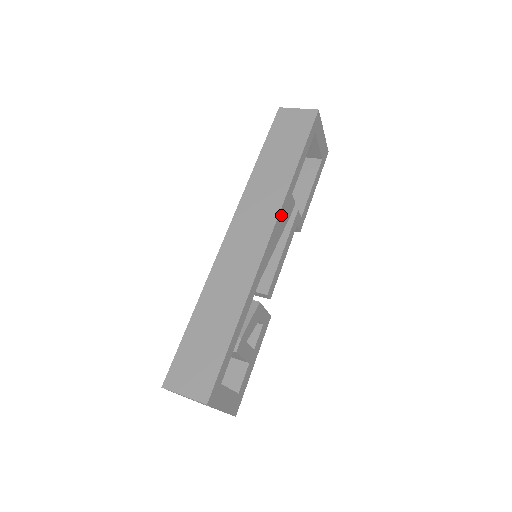
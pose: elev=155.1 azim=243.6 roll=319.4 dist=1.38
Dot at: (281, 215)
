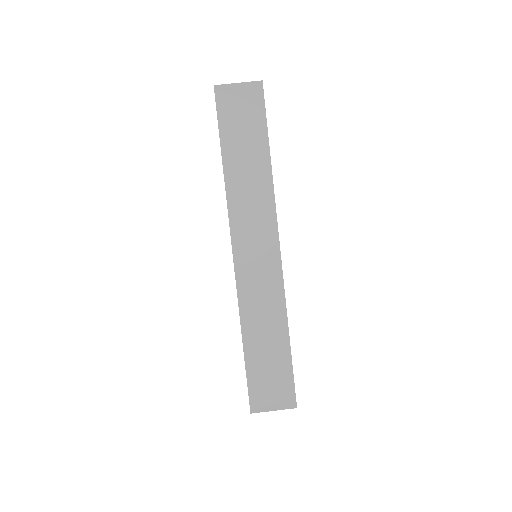
Dot at: (276, 218)
